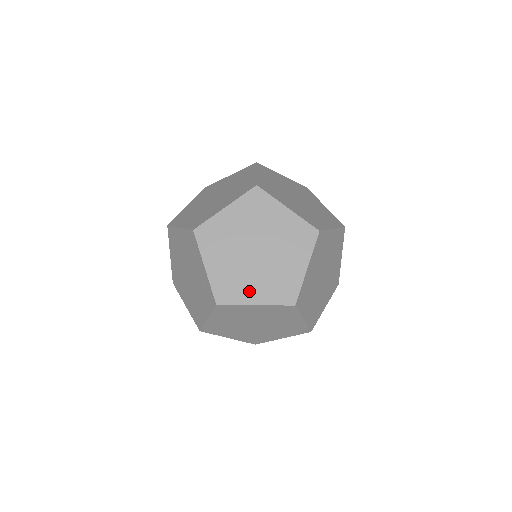
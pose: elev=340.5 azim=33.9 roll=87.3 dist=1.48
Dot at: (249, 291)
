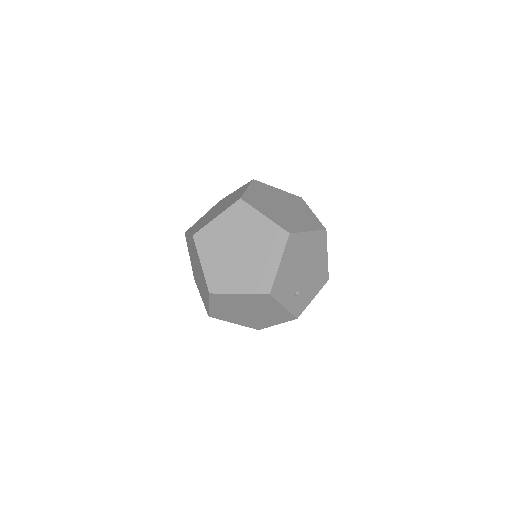
Dot at: occluded
